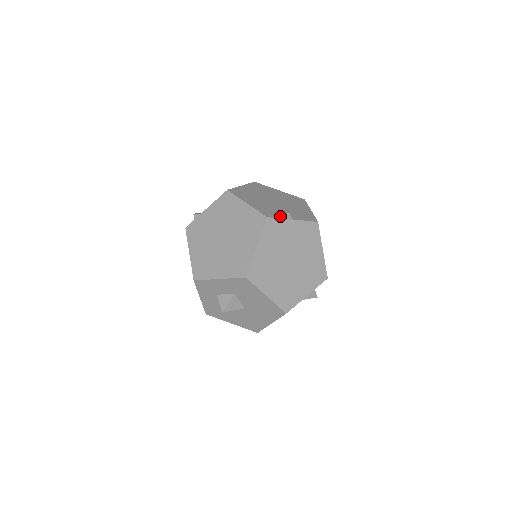
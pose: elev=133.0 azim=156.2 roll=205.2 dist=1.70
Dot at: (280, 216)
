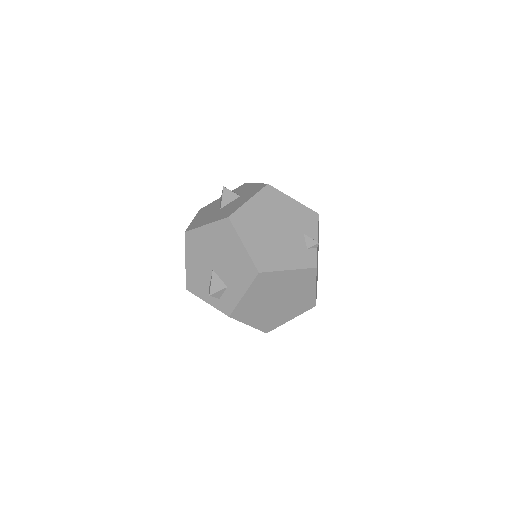
Dot at: (313, 251)
